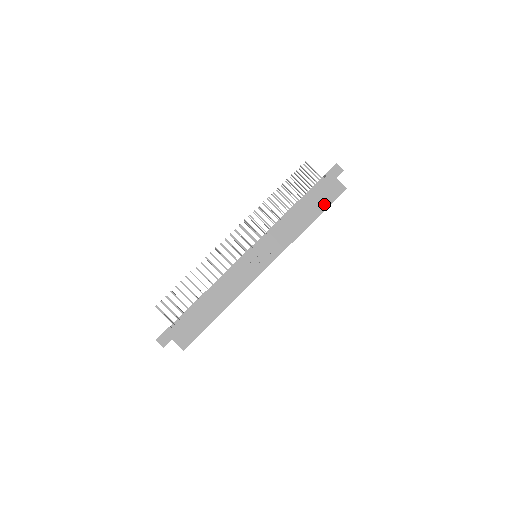
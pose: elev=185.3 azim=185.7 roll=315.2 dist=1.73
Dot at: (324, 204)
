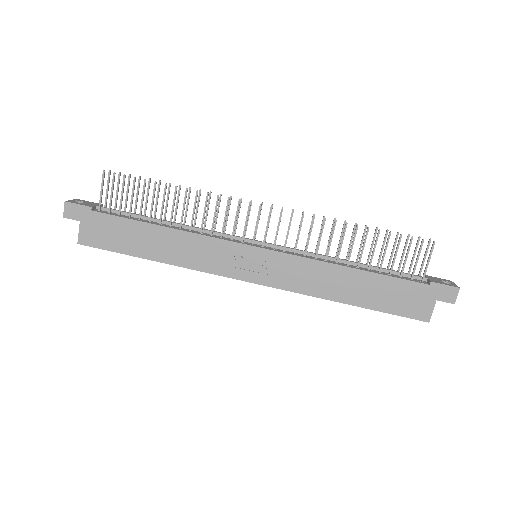
Dot at: (386, 305)
